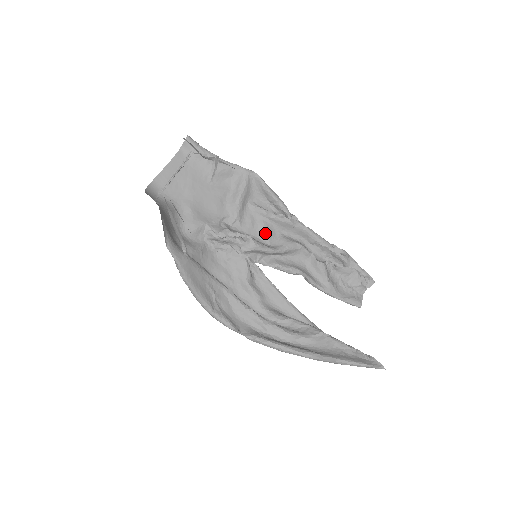
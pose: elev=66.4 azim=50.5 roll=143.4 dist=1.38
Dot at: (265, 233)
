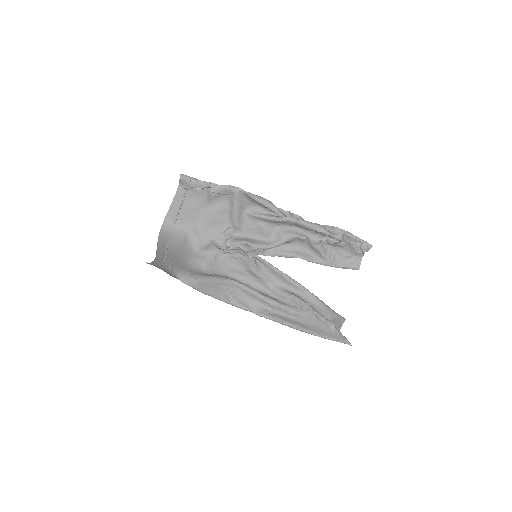
Dot at: (263, 232)
